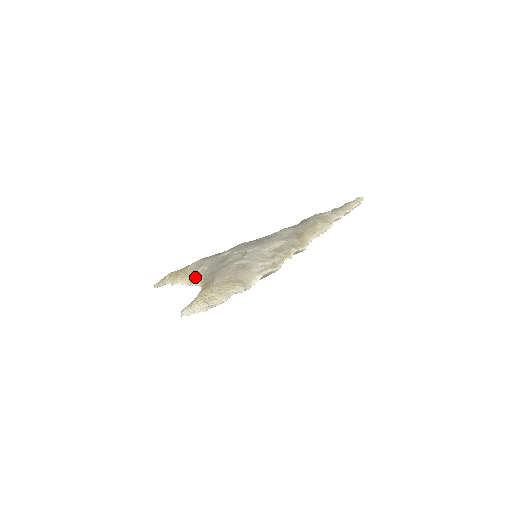
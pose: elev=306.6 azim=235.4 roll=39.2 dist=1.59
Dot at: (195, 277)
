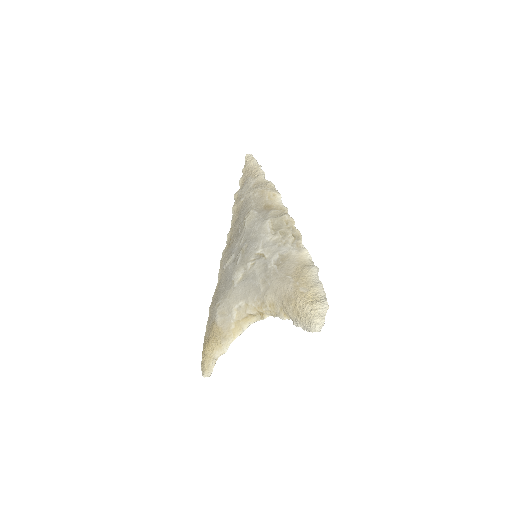
Dot at: (238, 322)
